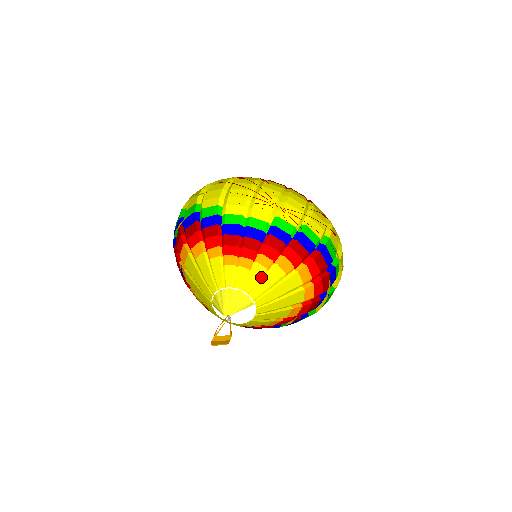
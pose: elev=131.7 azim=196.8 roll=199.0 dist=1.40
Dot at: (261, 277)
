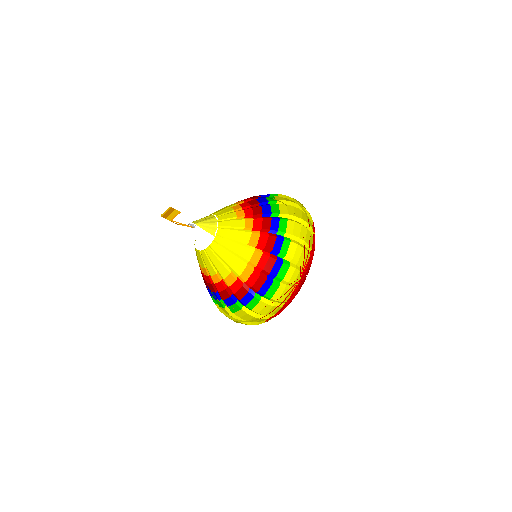
Dot at: (236, 227)
